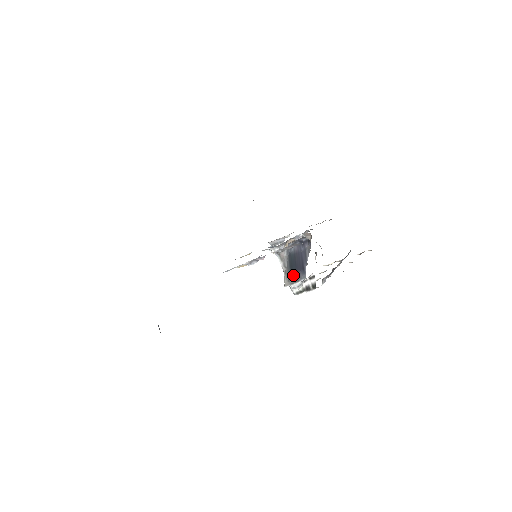
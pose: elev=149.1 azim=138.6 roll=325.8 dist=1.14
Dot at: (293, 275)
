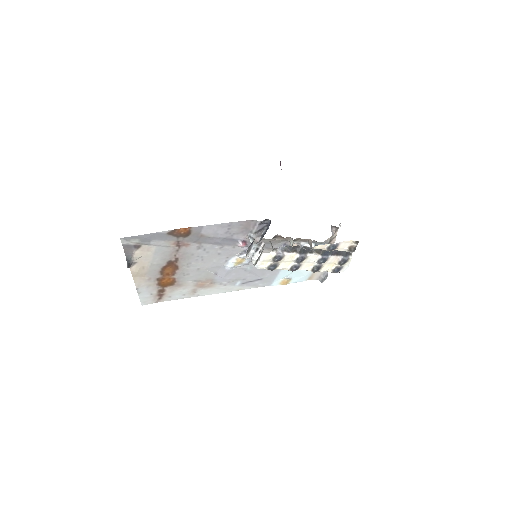
Dot at: (250, 246)
